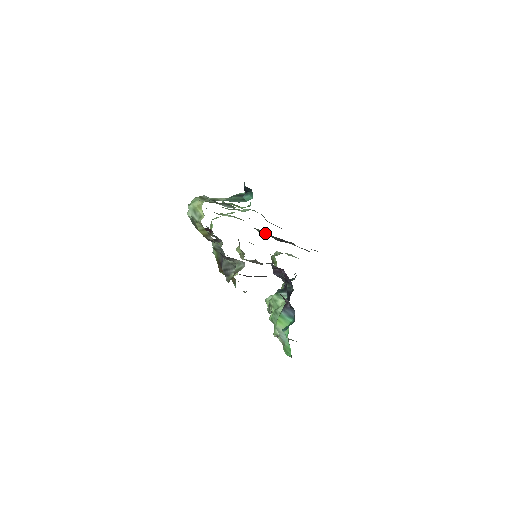
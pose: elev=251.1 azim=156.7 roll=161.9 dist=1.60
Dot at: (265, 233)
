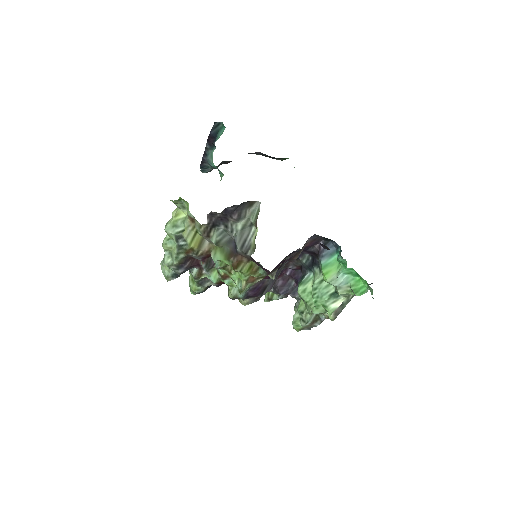
Dot at: occluded
